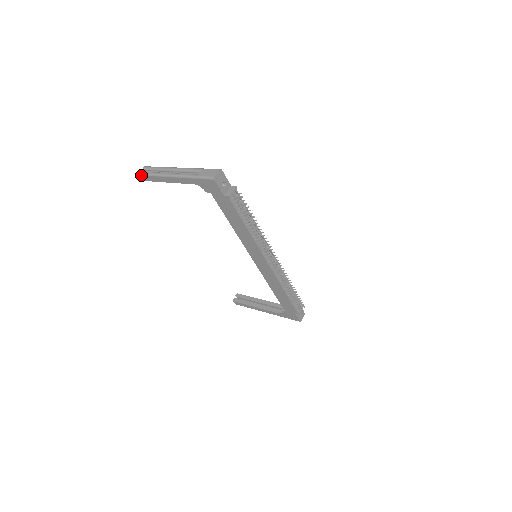
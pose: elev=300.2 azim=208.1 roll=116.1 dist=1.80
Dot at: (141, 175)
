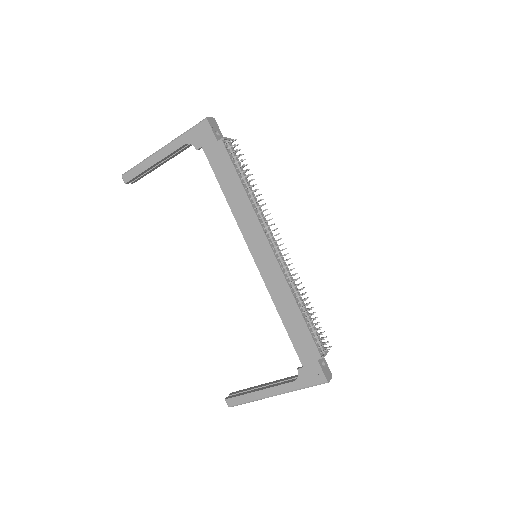
Dot at: (125, 174)
